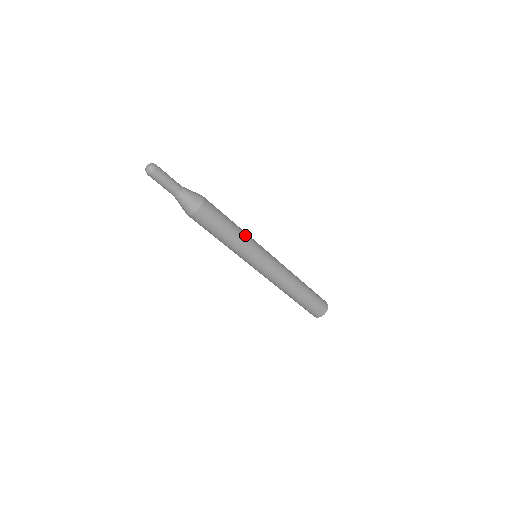
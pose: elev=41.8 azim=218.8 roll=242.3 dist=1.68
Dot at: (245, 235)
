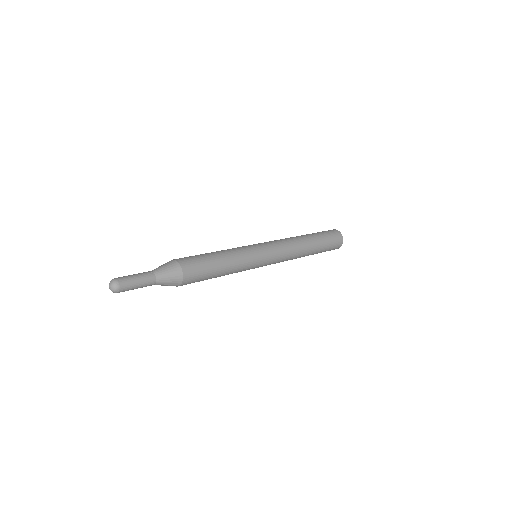
Dot at: (238, 268)
